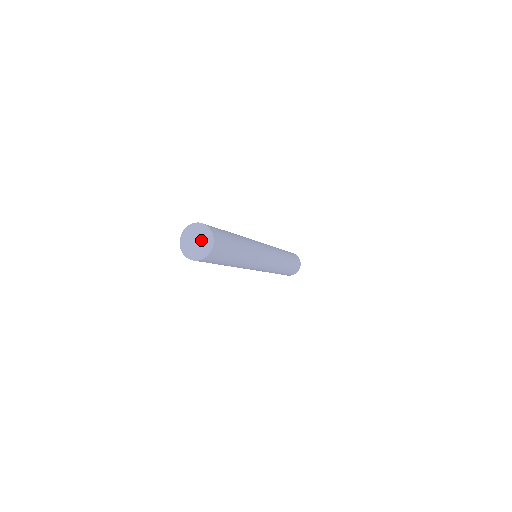
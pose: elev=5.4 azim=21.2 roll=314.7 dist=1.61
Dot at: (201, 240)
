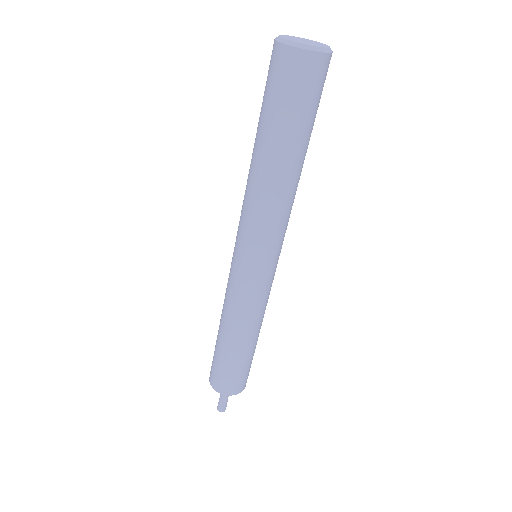
Dot at: (312, 42)
